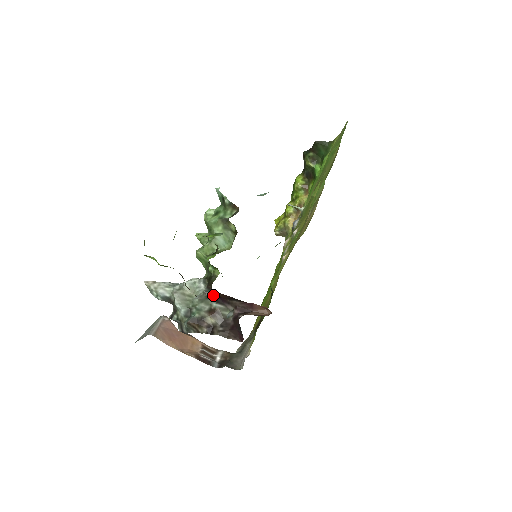
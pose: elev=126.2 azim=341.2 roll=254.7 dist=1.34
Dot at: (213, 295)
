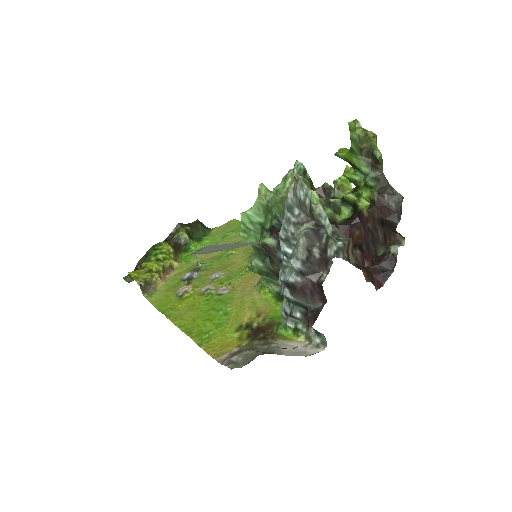
Dot at: occluded
